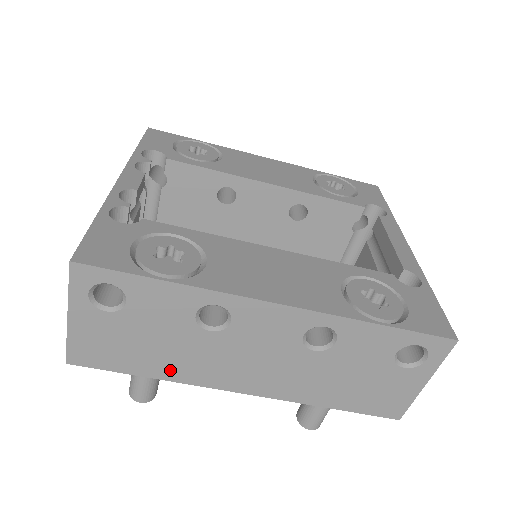
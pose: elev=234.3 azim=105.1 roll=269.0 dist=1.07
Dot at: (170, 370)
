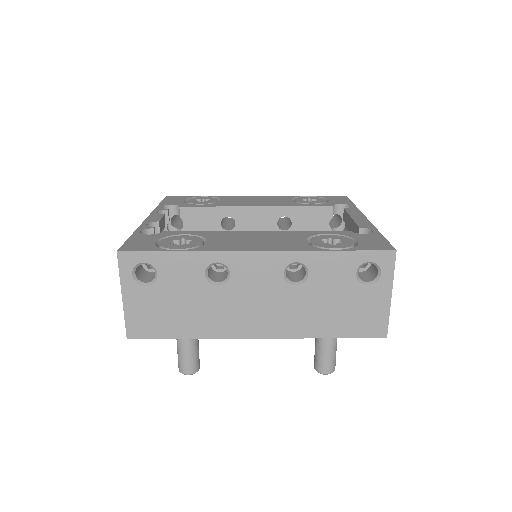
Dot at: (199, 328)
